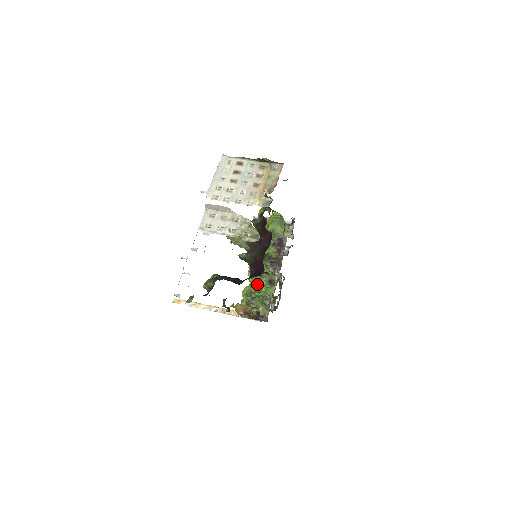
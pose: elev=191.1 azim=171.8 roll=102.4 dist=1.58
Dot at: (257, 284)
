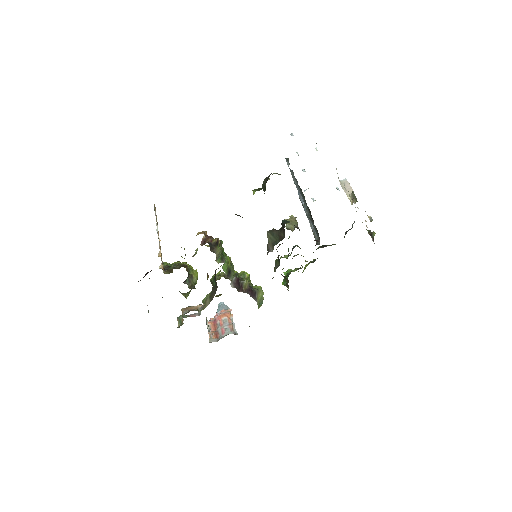
Dot at: (227, 257)
